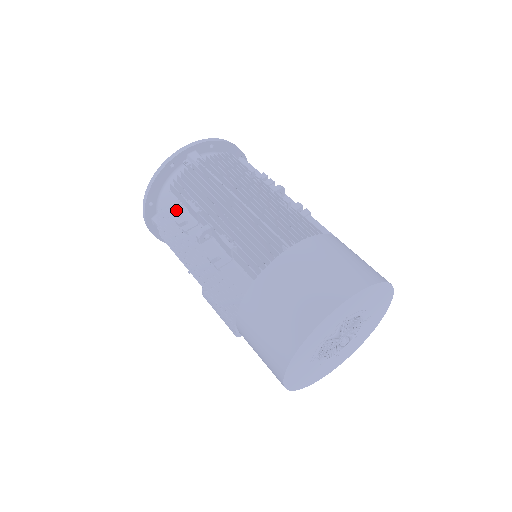
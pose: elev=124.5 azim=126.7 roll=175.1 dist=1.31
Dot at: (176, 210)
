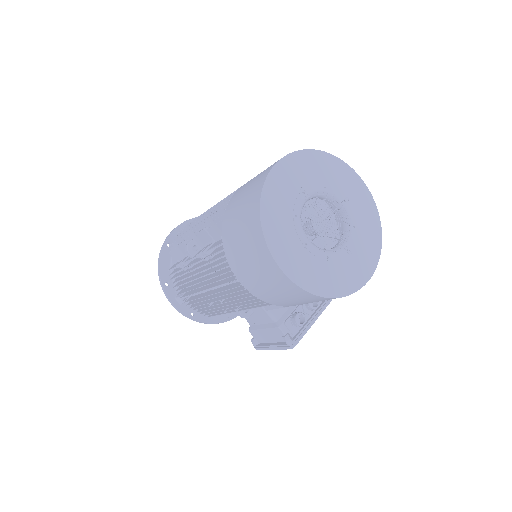
Dot at: occluded
